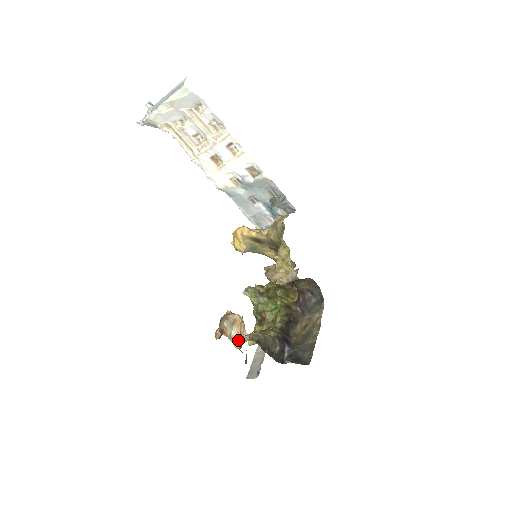
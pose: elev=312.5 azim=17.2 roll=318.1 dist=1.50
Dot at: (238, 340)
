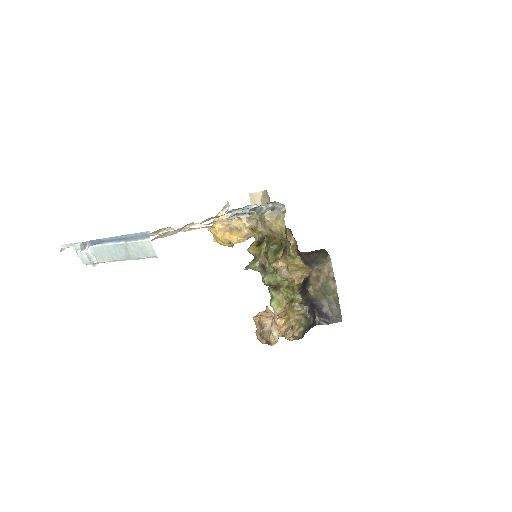
Dot at: (279, 333)
